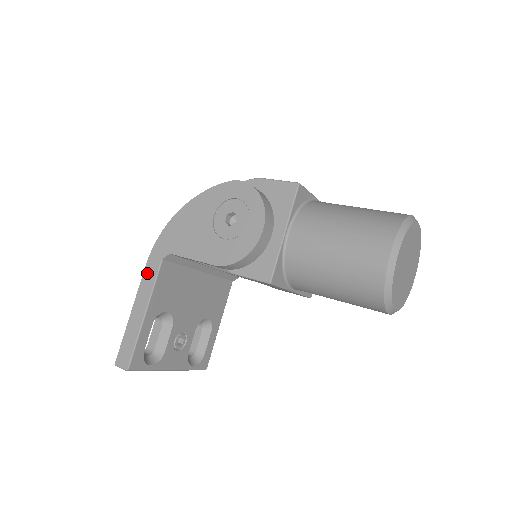
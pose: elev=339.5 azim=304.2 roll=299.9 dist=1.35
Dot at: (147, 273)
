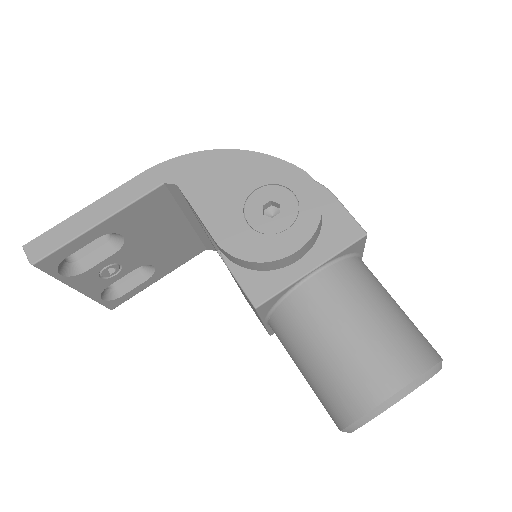
Dot at: (136, 182)
